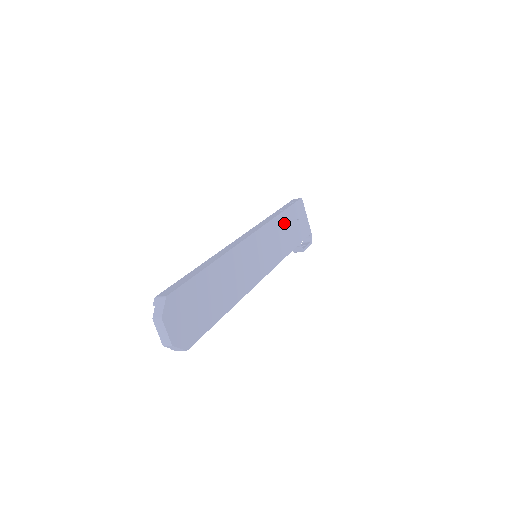
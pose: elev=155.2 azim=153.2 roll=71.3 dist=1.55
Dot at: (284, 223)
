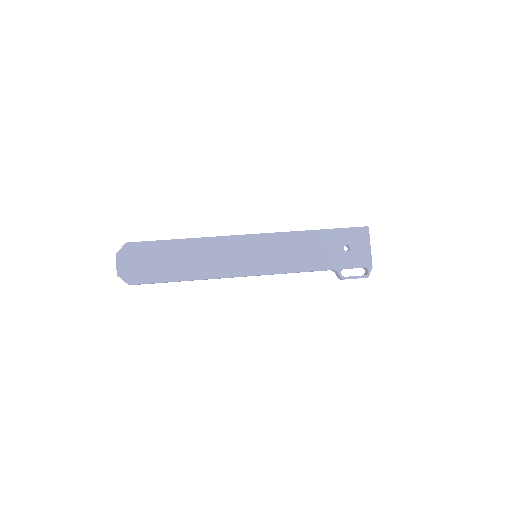
Dot at: (316, 241)
